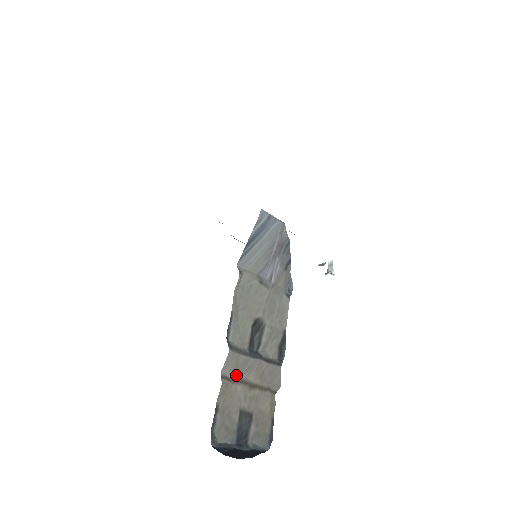
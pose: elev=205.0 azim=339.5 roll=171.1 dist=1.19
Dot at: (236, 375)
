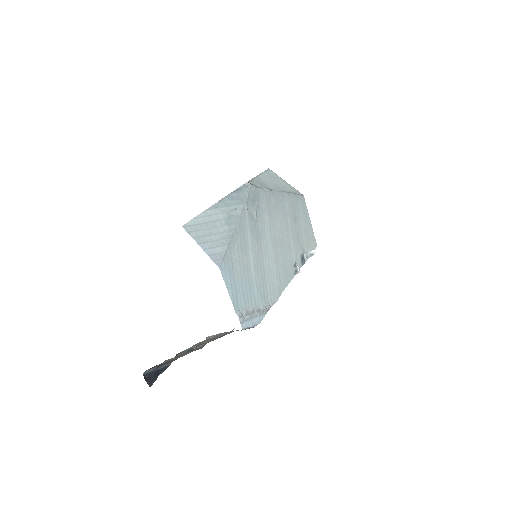
Dot at: (173, 358)
